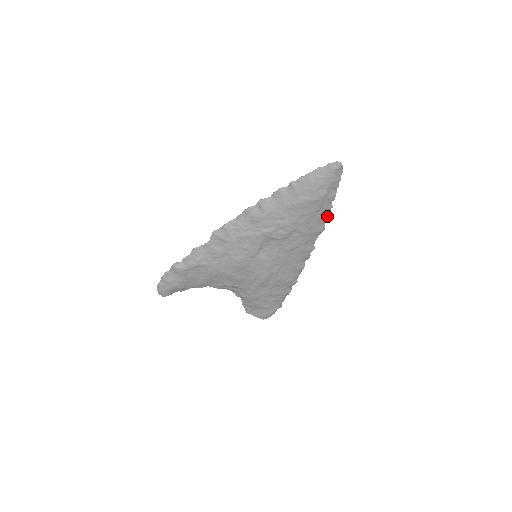
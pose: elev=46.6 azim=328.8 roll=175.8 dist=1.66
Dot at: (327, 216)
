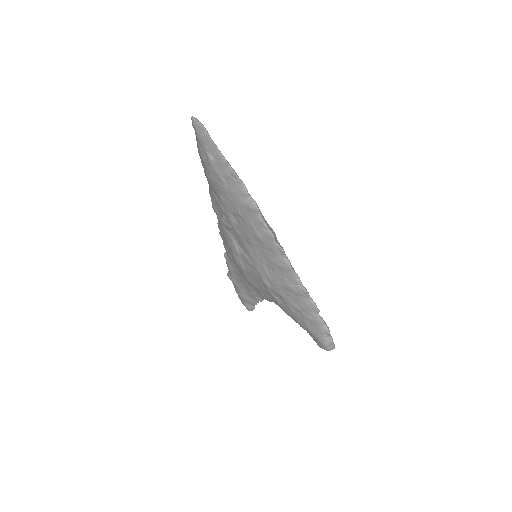
Dot at: (244, 187)
